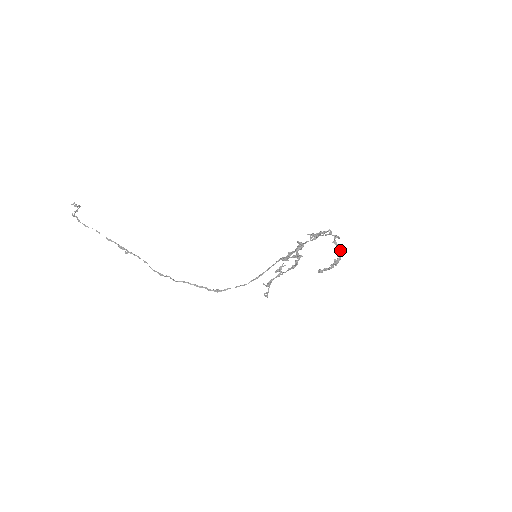
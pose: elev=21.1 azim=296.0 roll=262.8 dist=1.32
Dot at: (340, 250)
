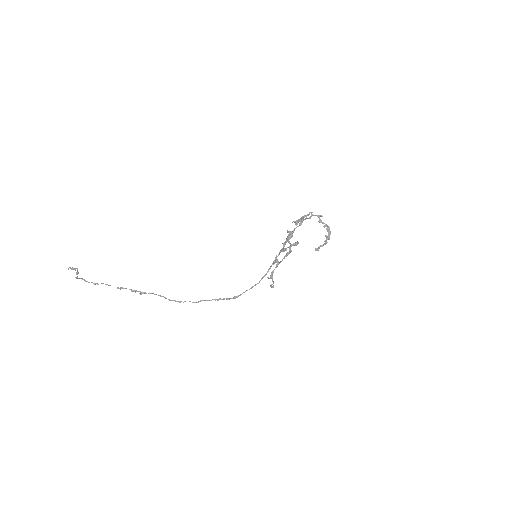
Dot at: (327, 226)
